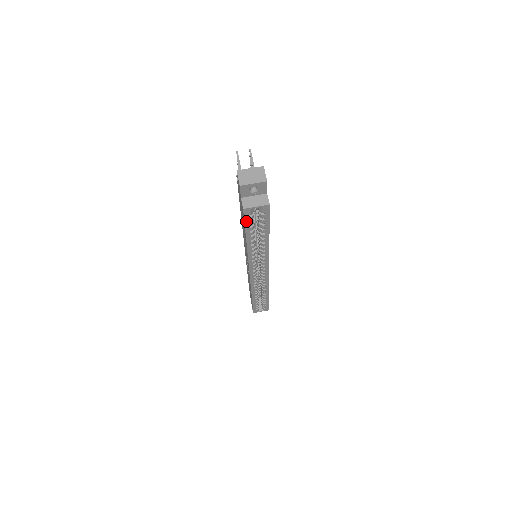
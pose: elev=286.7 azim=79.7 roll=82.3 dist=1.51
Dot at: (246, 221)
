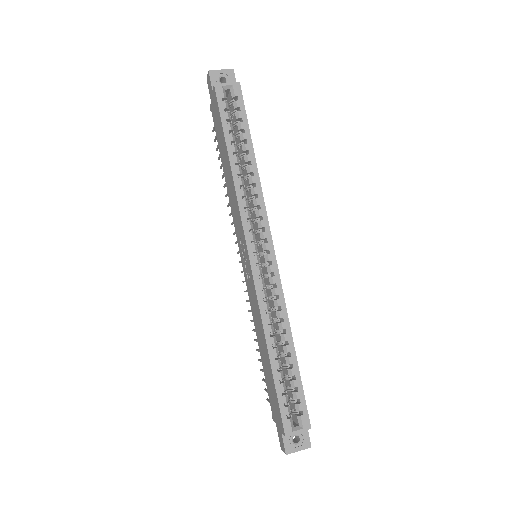
Dot at: (221, 109)
